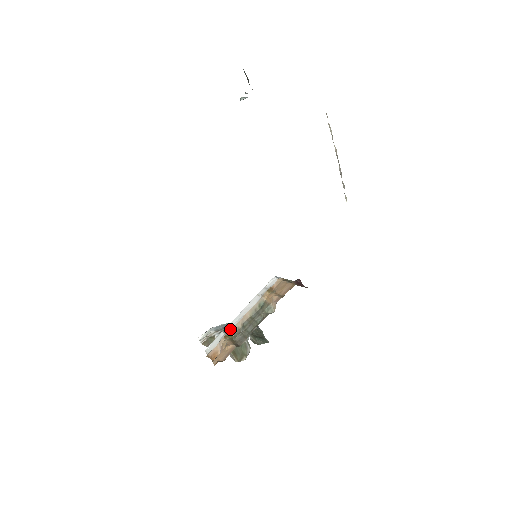
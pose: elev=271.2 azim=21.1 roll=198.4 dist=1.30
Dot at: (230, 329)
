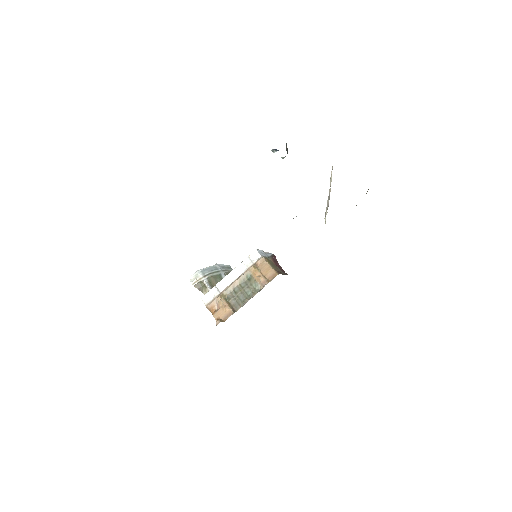
Dot at: (222, 288)
